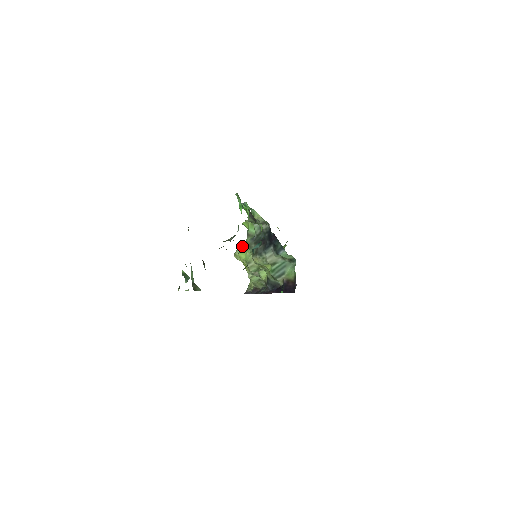
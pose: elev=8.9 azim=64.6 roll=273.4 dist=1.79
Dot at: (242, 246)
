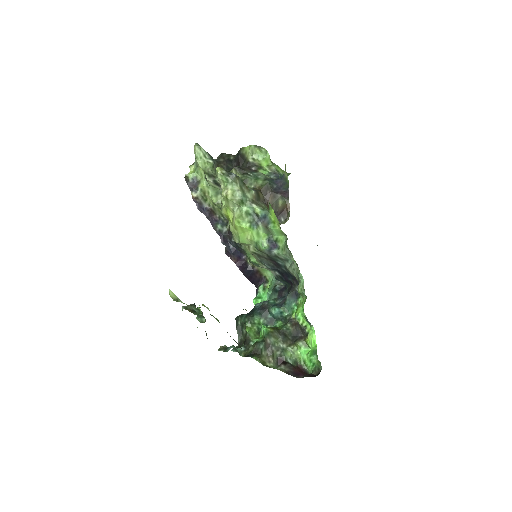
Dot at: (247, 217)
